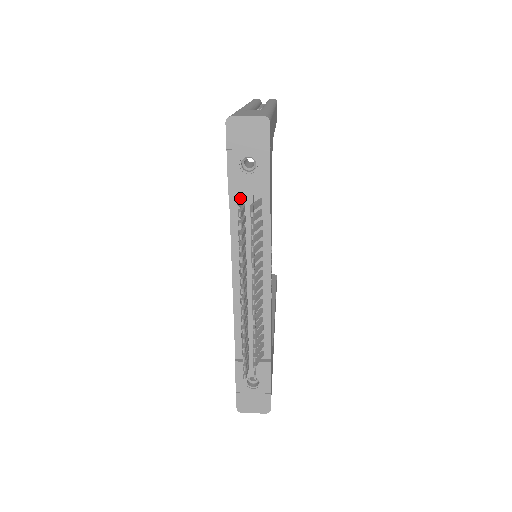
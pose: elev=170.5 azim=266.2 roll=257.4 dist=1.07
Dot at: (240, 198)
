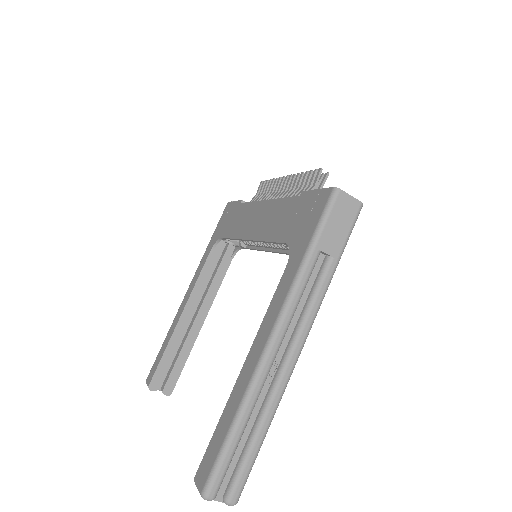
Dot at: occluded
